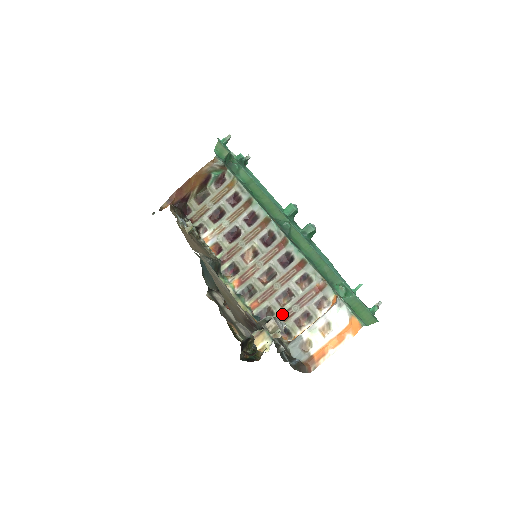
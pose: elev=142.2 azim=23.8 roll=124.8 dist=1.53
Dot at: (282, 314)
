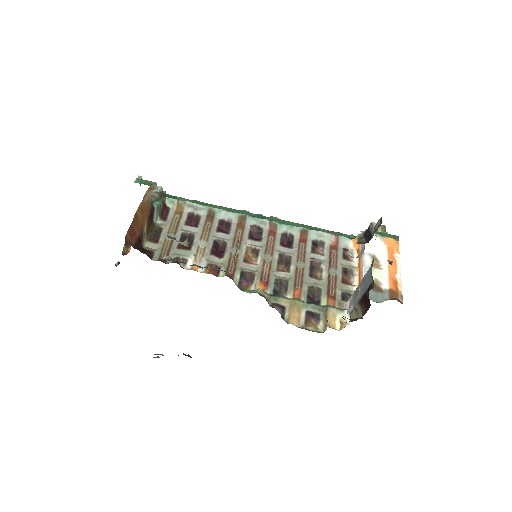
Dot at: (327, 284)
